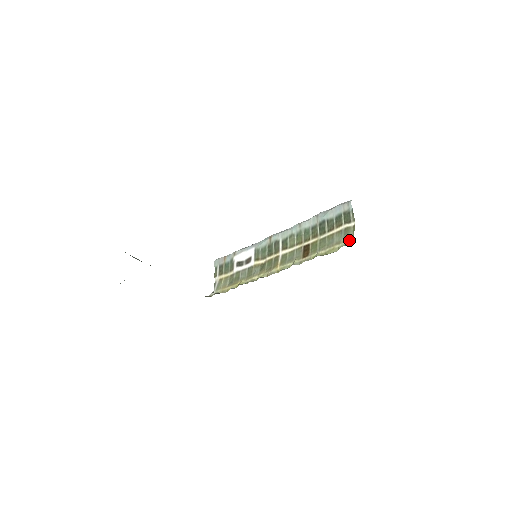
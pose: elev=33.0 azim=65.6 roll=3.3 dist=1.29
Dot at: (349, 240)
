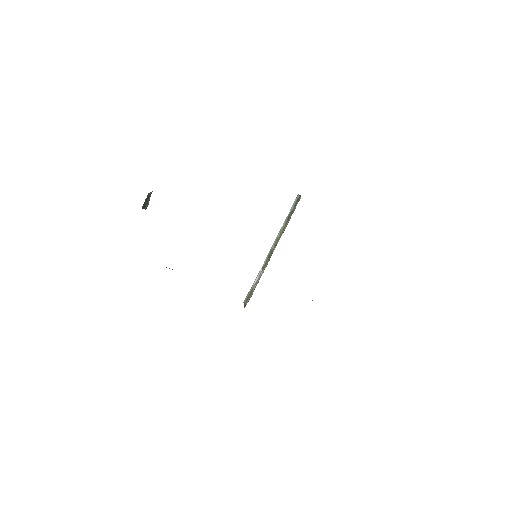
Dot at: occluded
